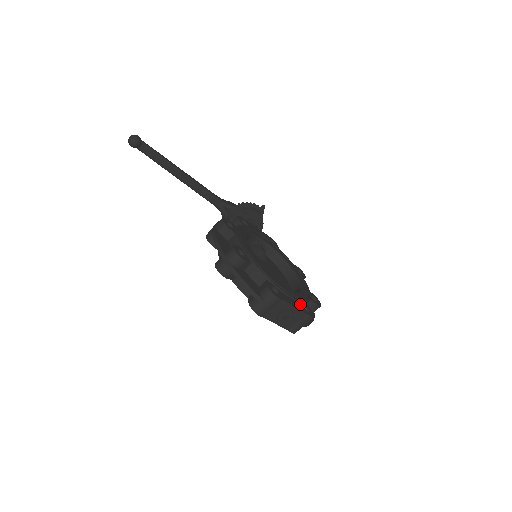
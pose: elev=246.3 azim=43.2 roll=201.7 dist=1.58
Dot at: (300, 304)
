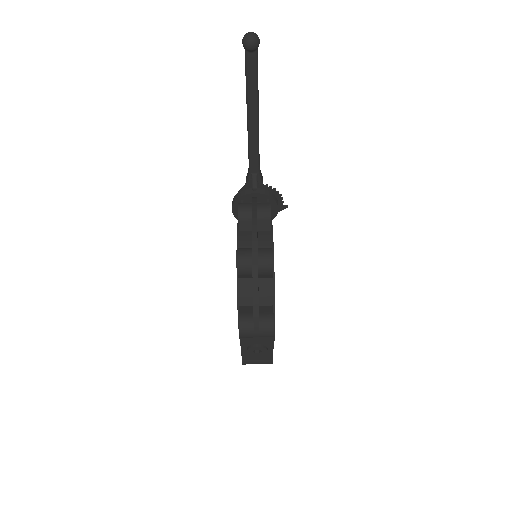
Dot at: occluded
